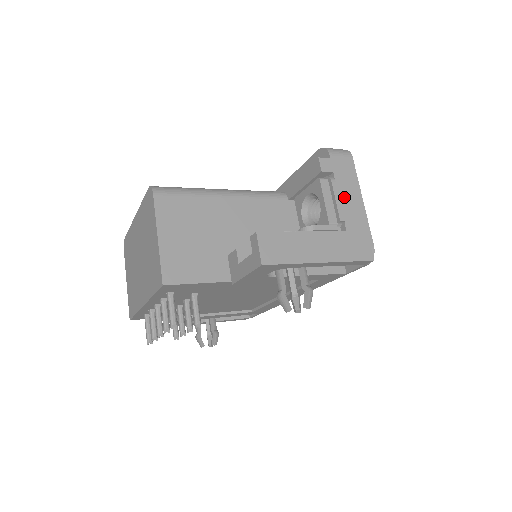
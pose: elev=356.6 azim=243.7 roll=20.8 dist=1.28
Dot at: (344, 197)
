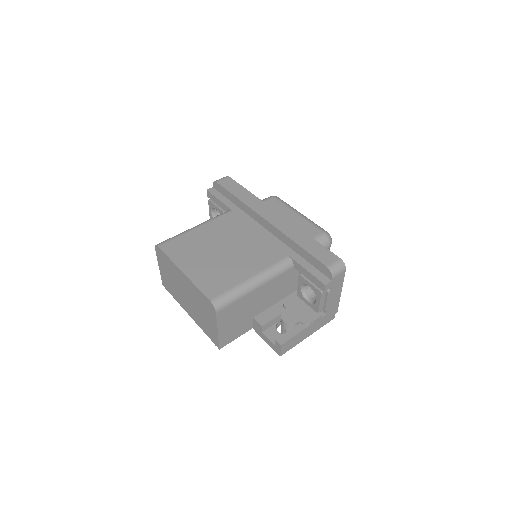
Dot at: (332, 297)
